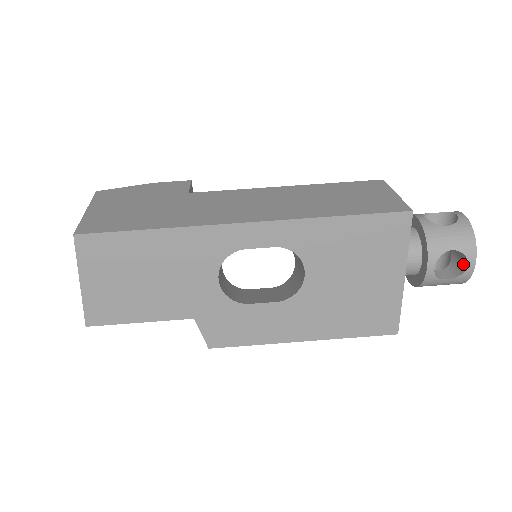
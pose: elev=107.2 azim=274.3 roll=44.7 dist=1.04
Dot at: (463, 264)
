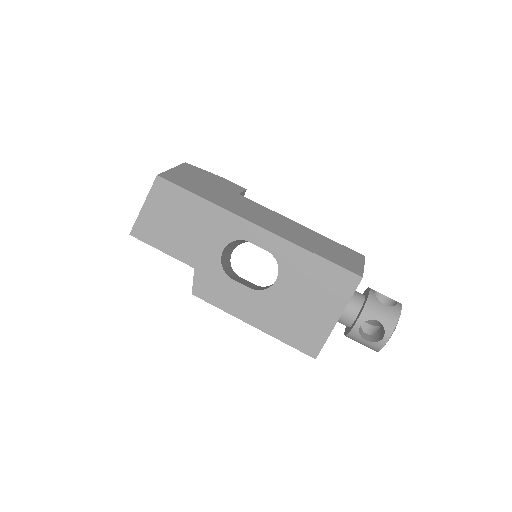
Dot at: (382, 336)
